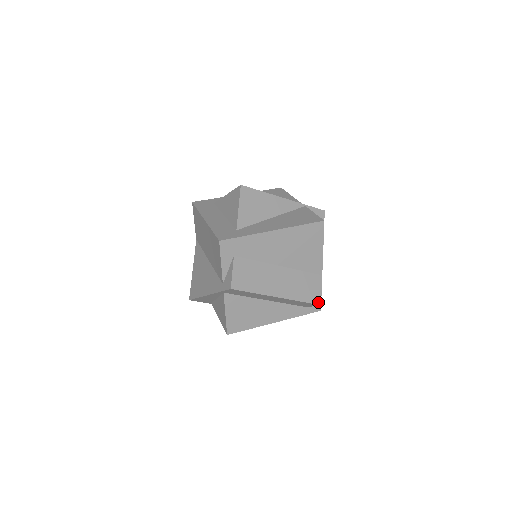
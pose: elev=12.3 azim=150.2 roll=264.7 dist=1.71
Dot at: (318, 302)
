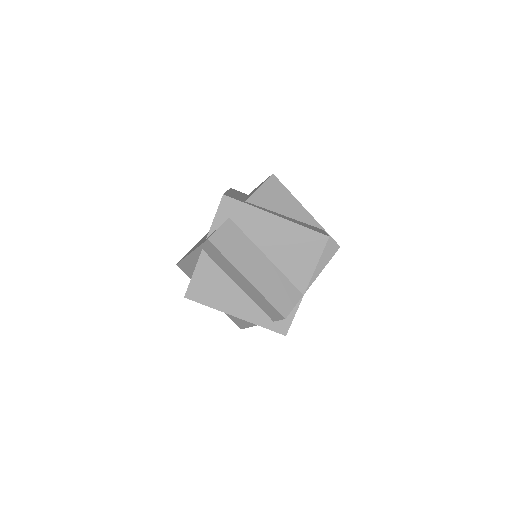
Dot at: (284, 314)
